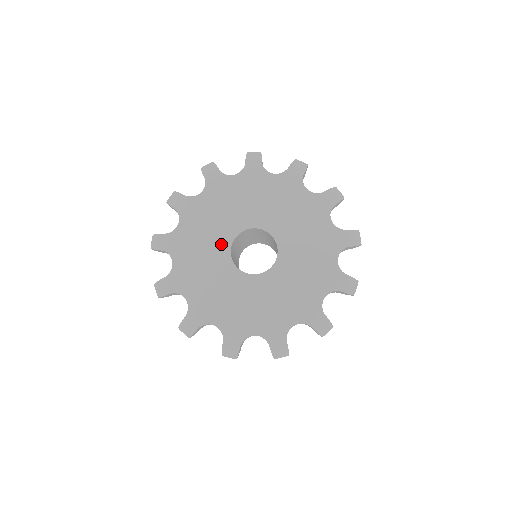
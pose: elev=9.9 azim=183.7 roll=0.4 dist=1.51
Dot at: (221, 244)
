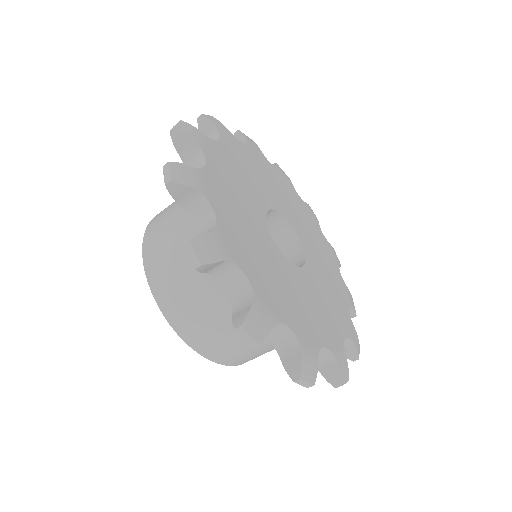
Dot at: (258, 200)
